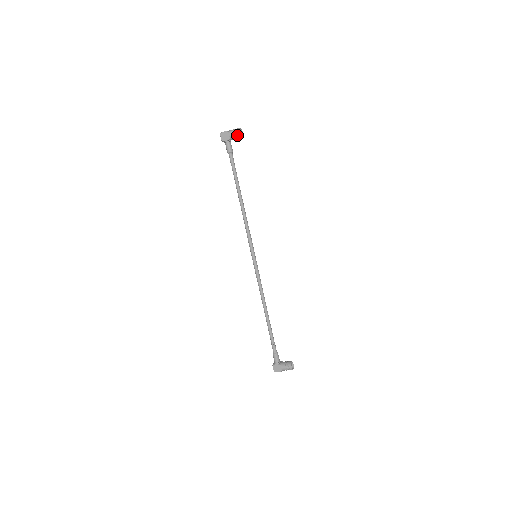
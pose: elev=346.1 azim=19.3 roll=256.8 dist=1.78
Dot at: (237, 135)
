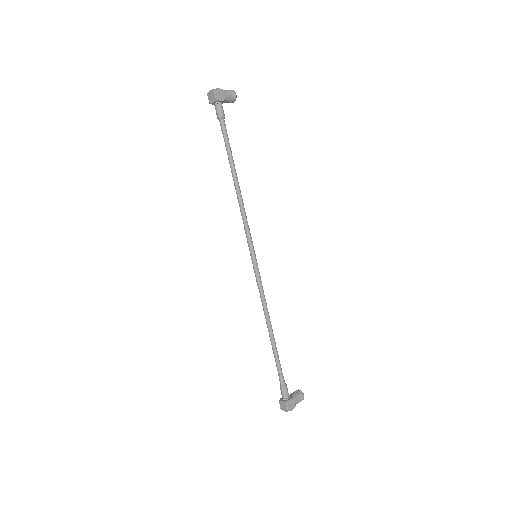
Dot at: (233, 97)
